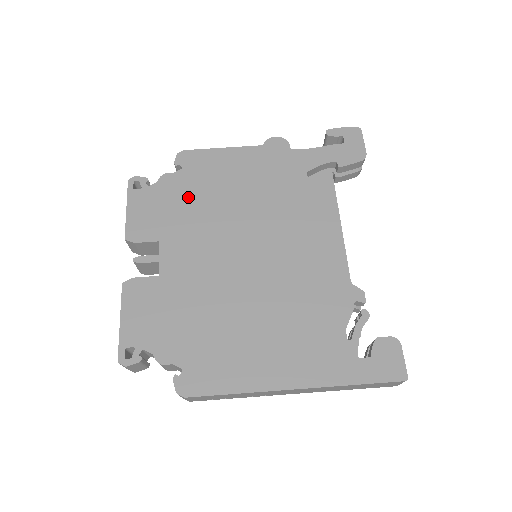
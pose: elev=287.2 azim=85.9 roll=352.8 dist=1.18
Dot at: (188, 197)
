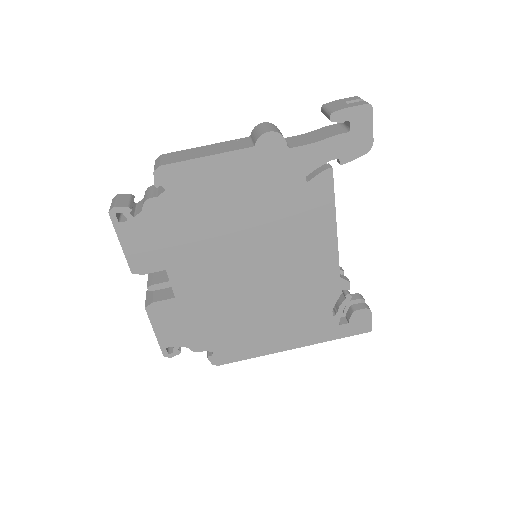
Dot at: (182, 223)
